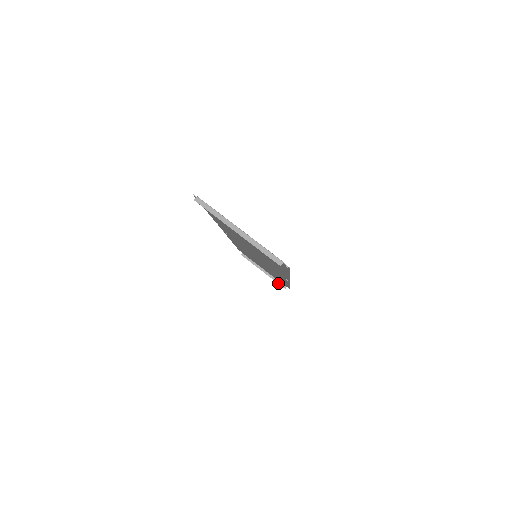
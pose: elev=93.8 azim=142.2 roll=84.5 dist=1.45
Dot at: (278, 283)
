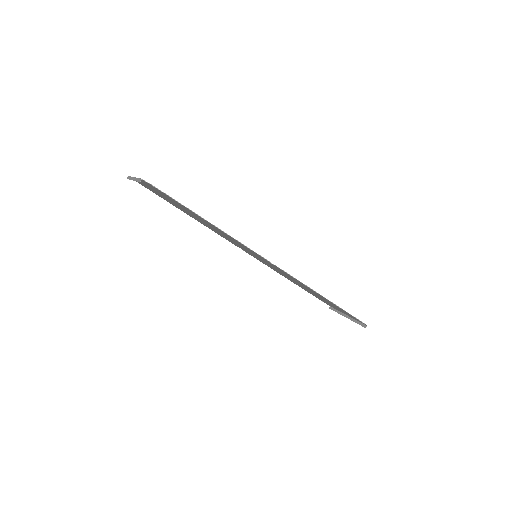
Dot at: (359, 324)
